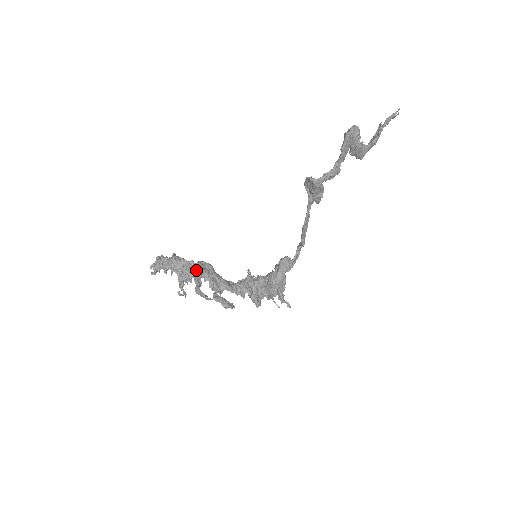
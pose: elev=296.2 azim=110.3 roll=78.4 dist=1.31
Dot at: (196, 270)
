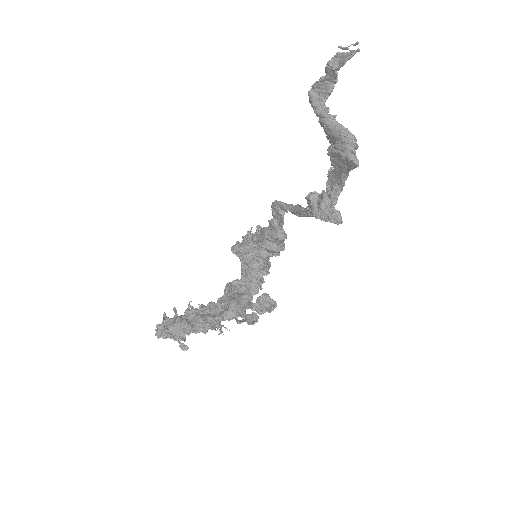
Dot at: occluded
